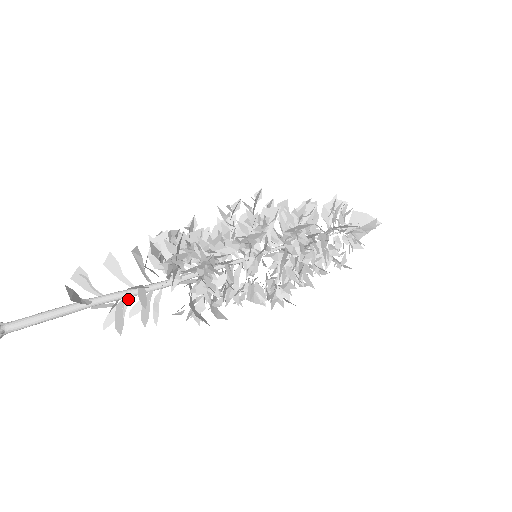
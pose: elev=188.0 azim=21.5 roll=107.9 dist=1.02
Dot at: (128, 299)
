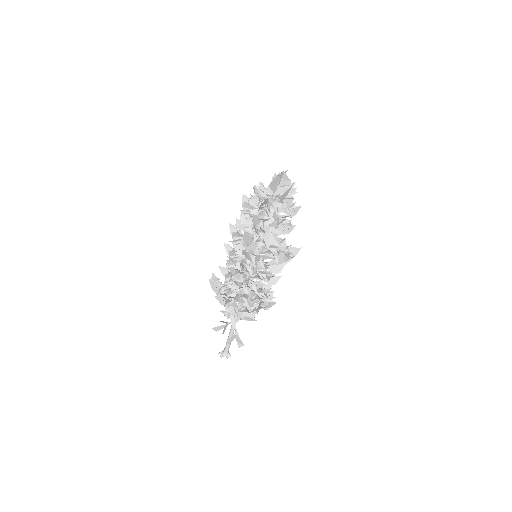
Dot at: occluded
